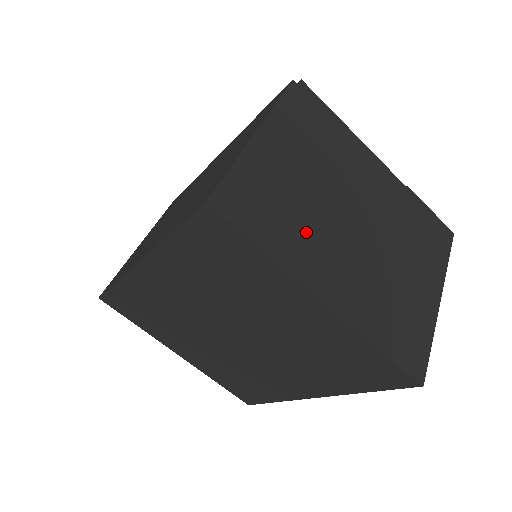
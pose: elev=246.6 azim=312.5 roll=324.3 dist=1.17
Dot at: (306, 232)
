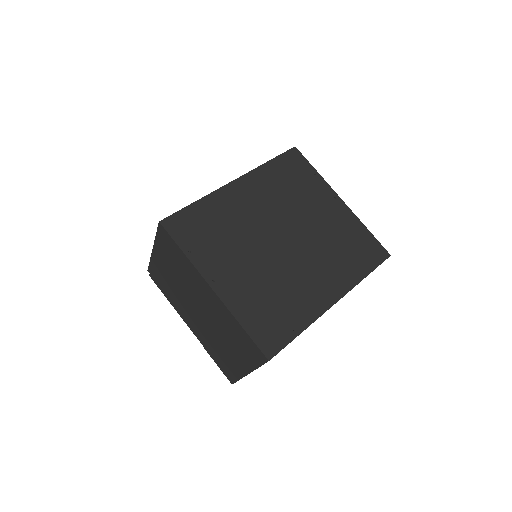
Dot at: occluded
